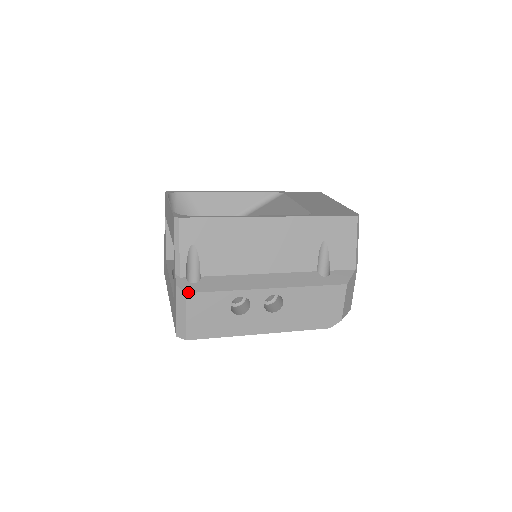
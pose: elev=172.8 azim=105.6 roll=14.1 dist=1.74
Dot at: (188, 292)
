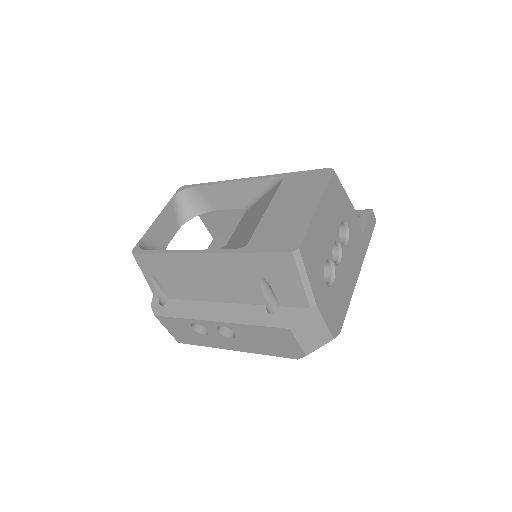
Dot at: (155, 315)
